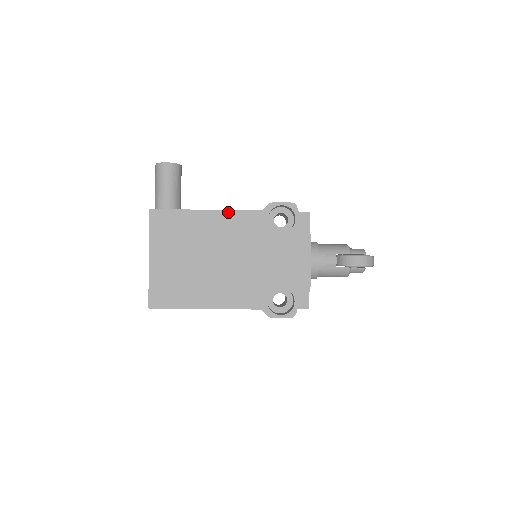
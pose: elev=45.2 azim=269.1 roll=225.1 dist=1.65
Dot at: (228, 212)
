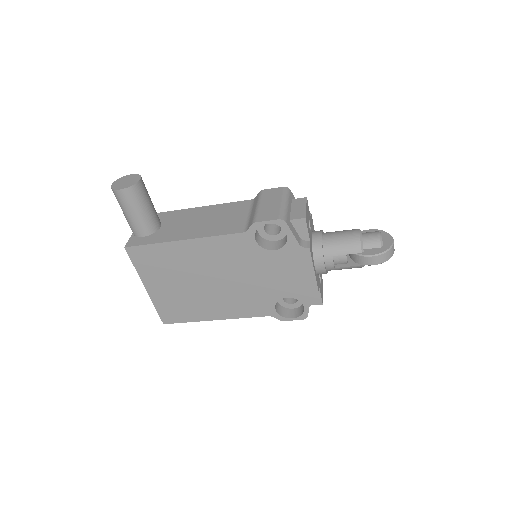
Dot at: (208, 239)
